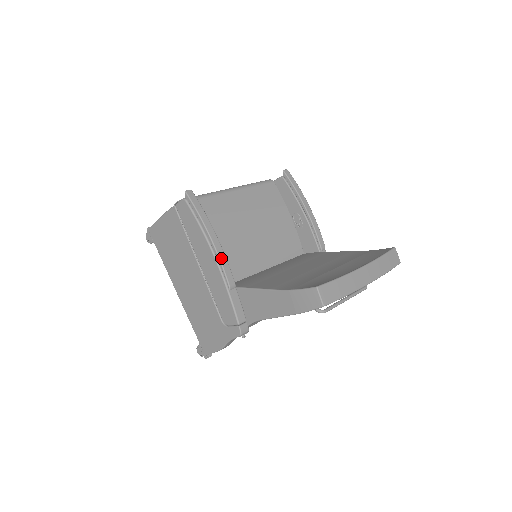
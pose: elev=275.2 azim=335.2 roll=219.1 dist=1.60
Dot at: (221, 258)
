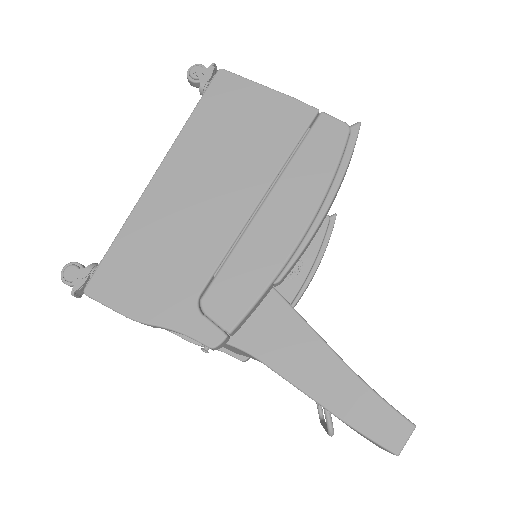
Dot at: (311, 239)
